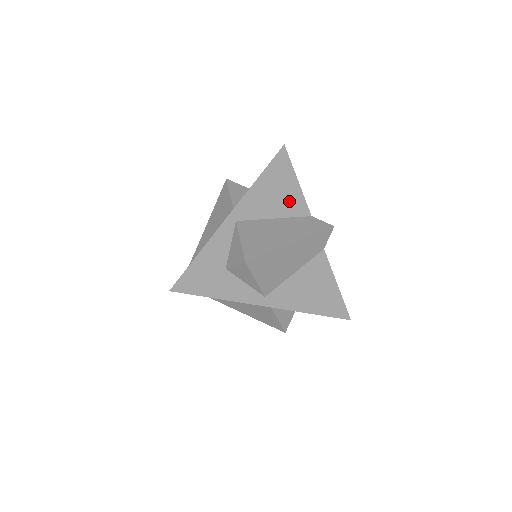
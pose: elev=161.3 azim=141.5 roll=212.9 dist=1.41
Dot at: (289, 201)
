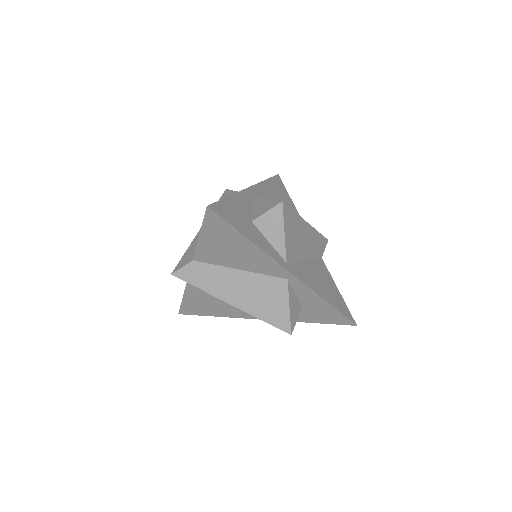
Dot at: occluded
